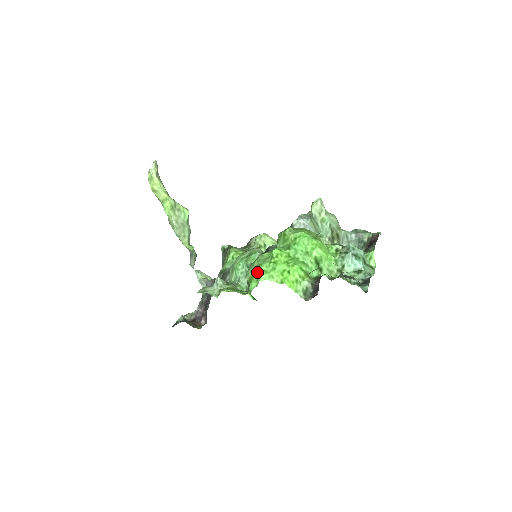
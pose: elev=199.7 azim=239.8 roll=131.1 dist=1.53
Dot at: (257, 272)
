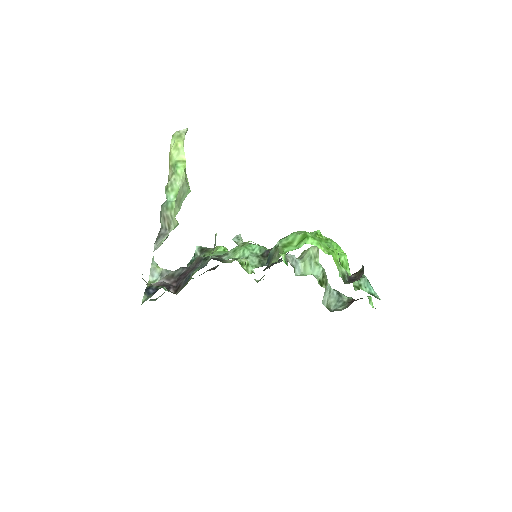
Dot at: (302, 237)
